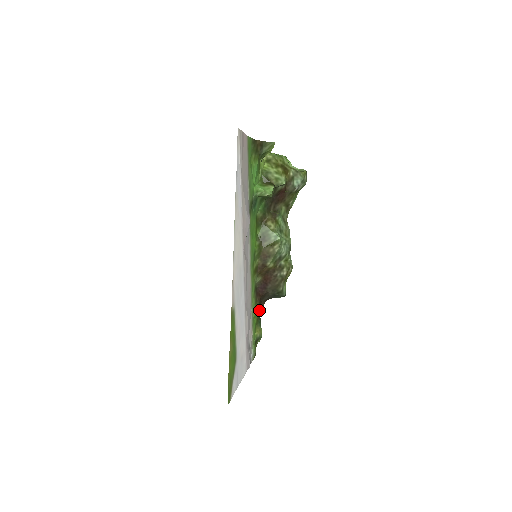
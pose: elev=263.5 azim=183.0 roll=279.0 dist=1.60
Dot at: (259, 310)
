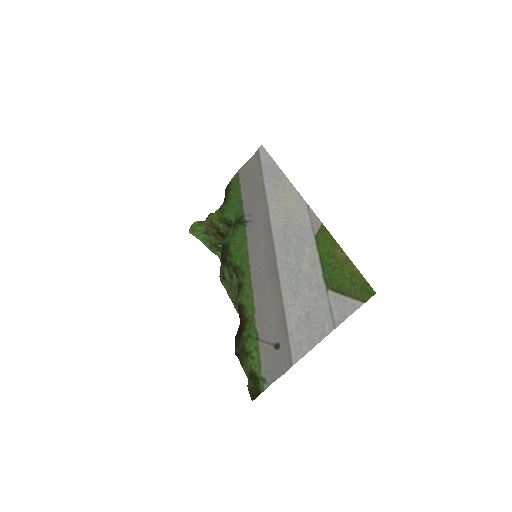
Dot at: occluded
